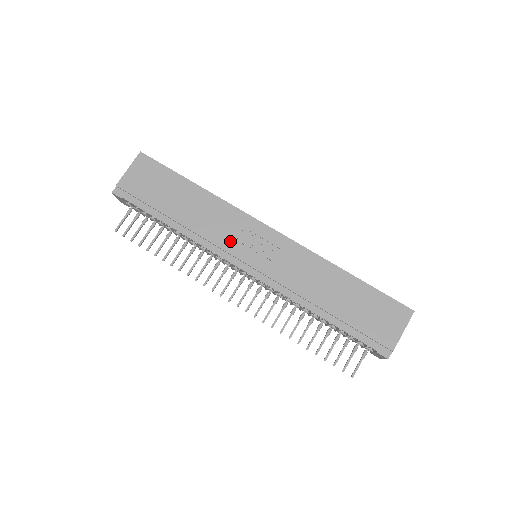
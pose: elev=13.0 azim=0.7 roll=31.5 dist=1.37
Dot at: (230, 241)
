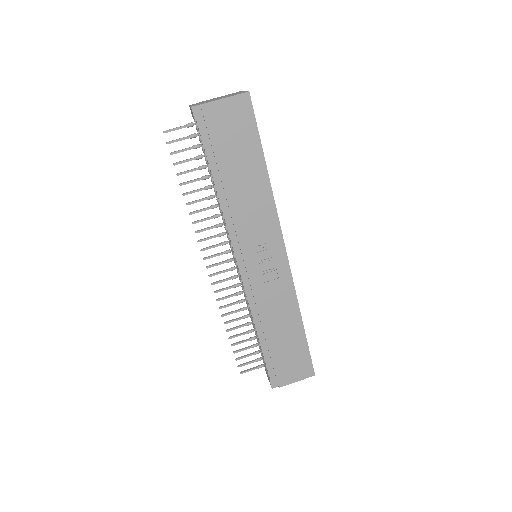
Dot at: (249, 238)
